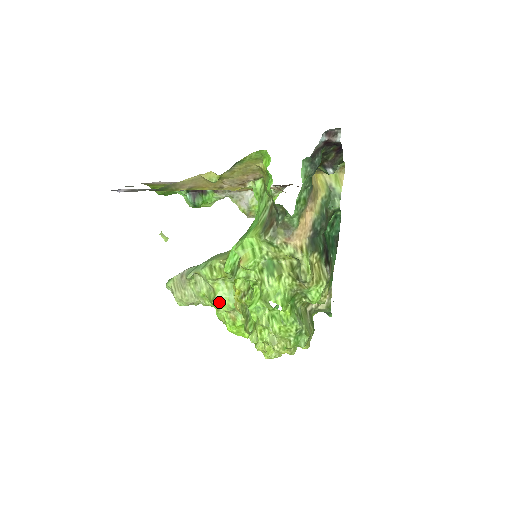
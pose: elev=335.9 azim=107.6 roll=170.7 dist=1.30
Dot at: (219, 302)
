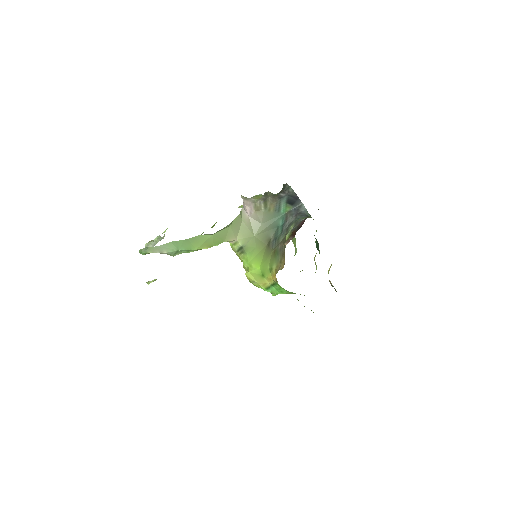
Dot at: occluded
